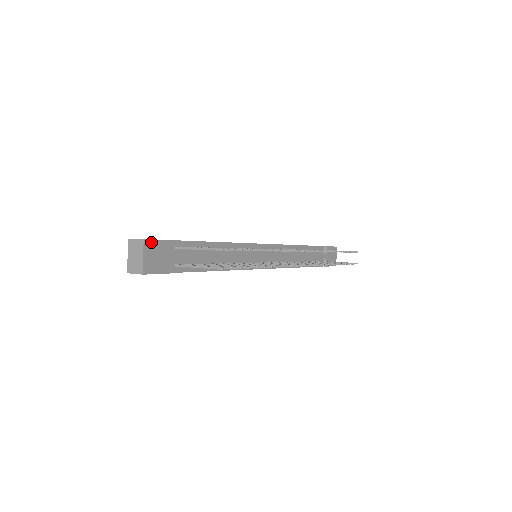
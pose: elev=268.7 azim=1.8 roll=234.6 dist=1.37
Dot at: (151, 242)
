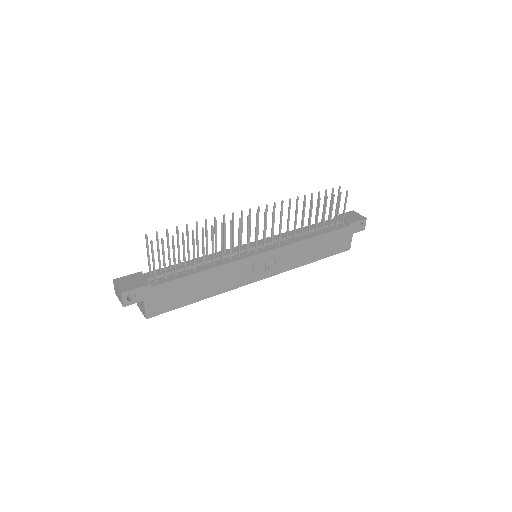
Dot at: (121, 279)
